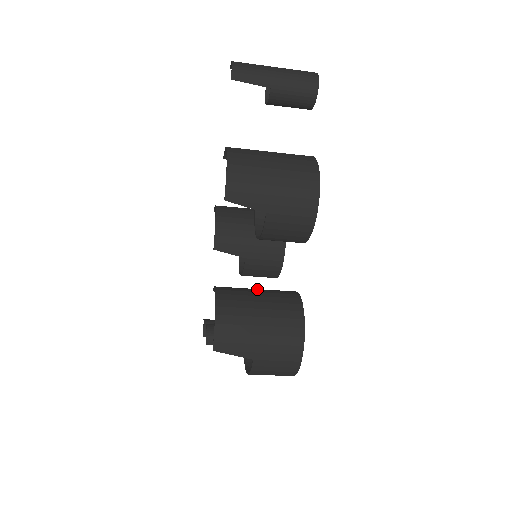
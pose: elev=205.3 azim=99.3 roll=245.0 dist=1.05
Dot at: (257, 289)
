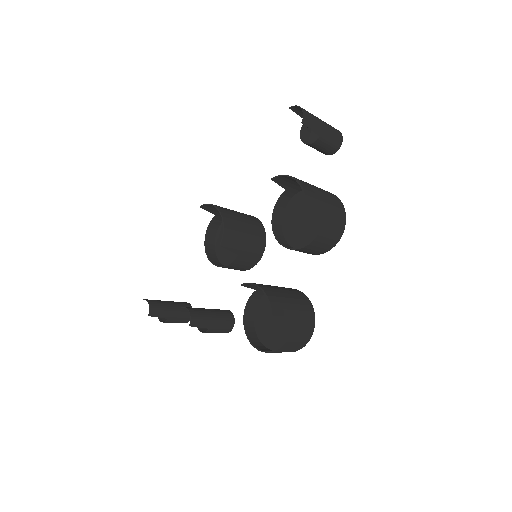
Dot at: (276, 286)
